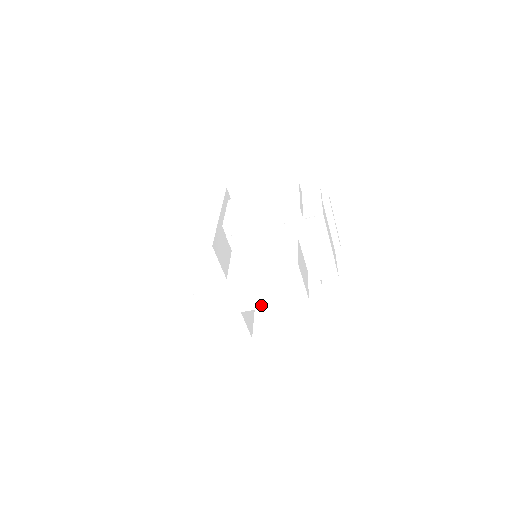
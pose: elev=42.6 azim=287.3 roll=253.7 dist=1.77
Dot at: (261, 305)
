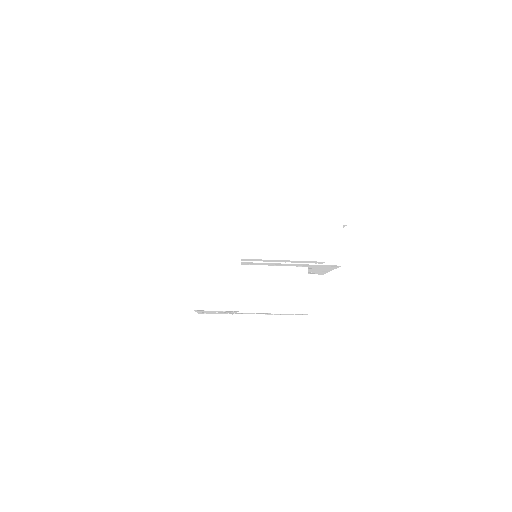
Dot at: occluded
